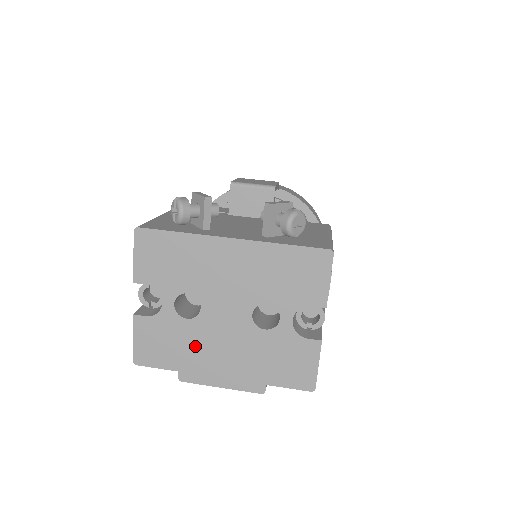
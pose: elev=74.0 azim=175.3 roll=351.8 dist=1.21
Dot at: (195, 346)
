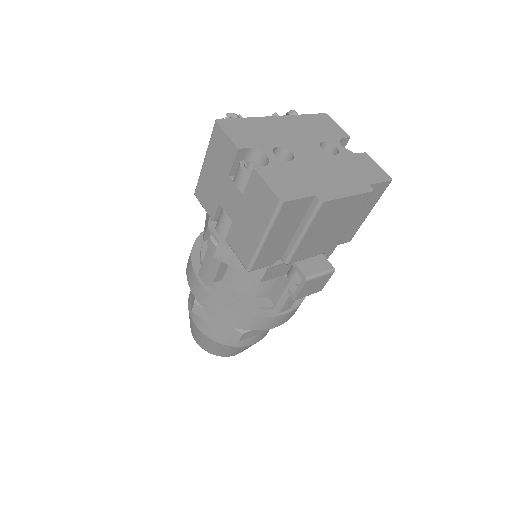
Dot at: (310, 175)
